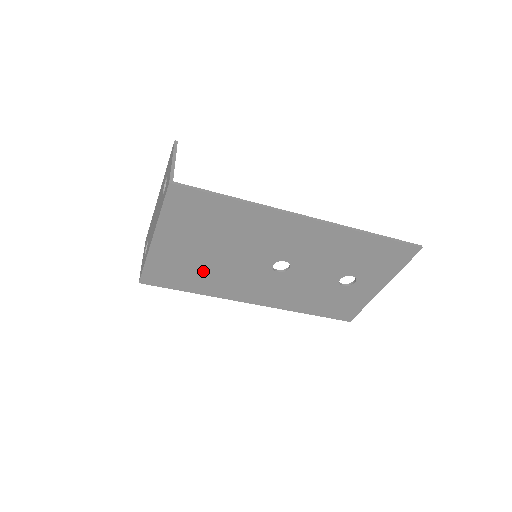
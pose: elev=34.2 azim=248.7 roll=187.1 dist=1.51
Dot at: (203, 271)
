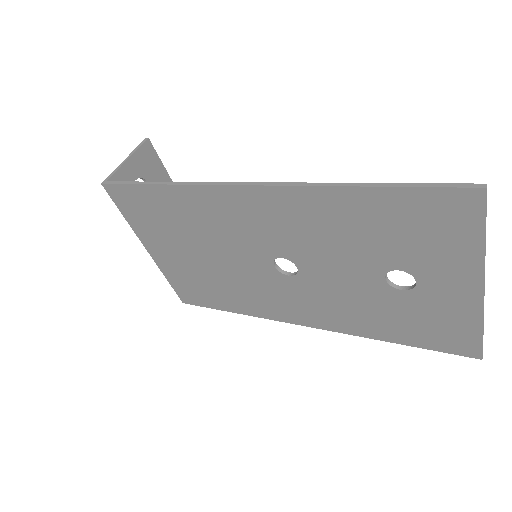
Dot at: (217, 283)
